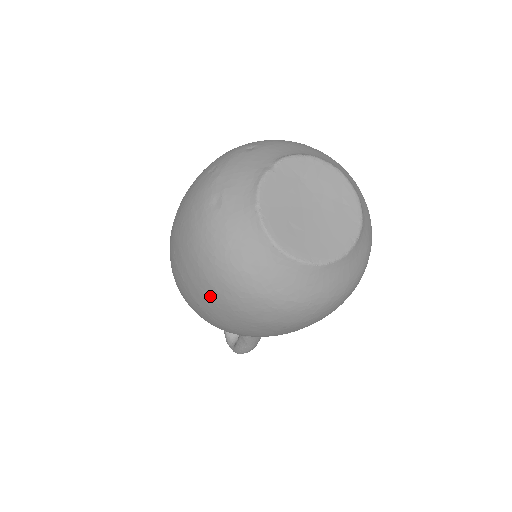
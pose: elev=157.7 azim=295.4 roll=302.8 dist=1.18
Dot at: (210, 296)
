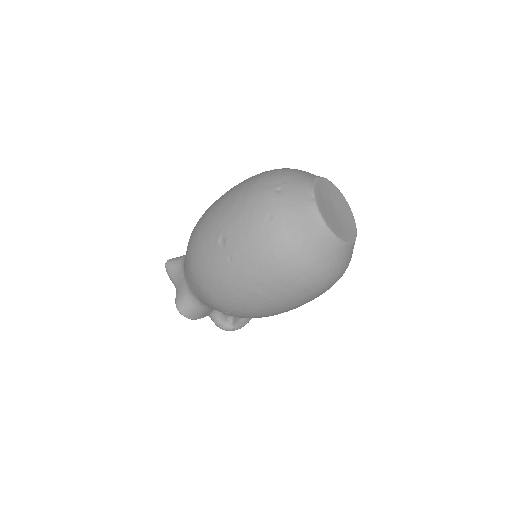
Dot at: (301, 296)
